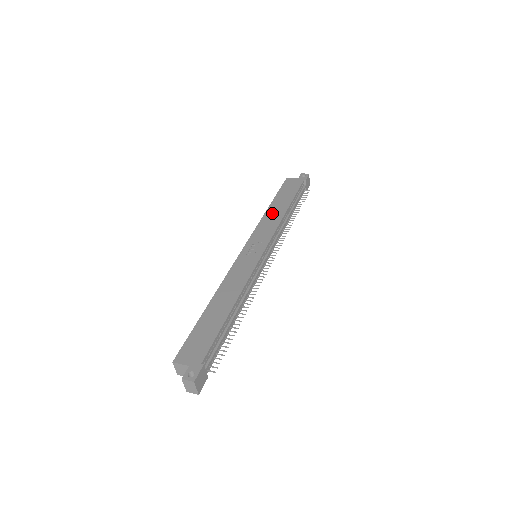
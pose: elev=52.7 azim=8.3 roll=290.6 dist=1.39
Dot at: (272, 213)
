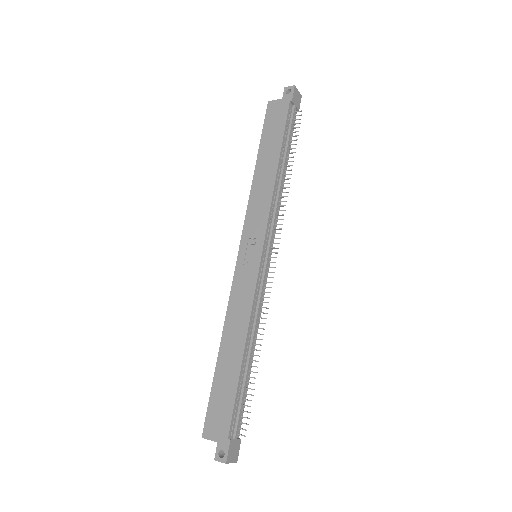
Dot at: (260, 180)
